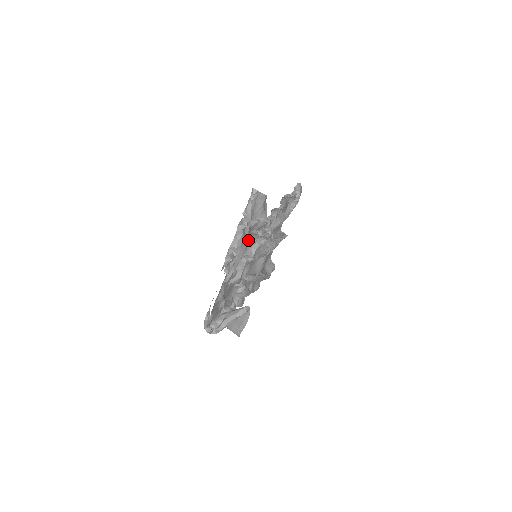
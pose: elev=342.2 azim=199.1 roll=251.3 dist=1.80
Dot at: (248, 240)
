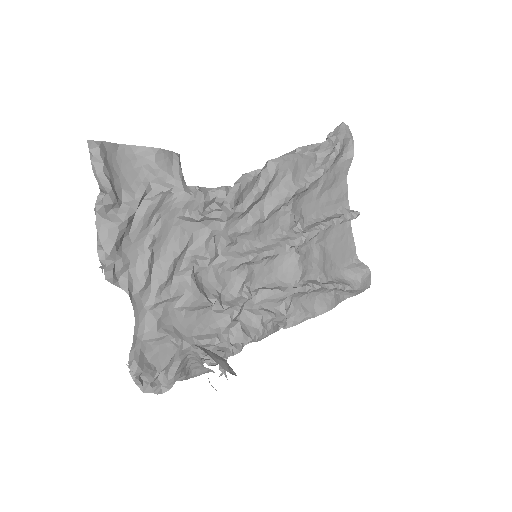
Dot at: (185, 231)
